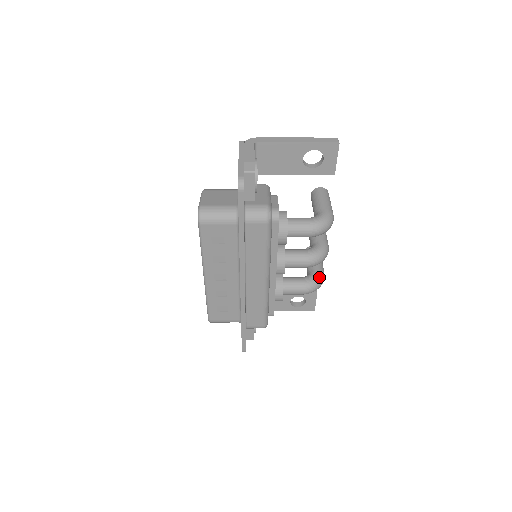
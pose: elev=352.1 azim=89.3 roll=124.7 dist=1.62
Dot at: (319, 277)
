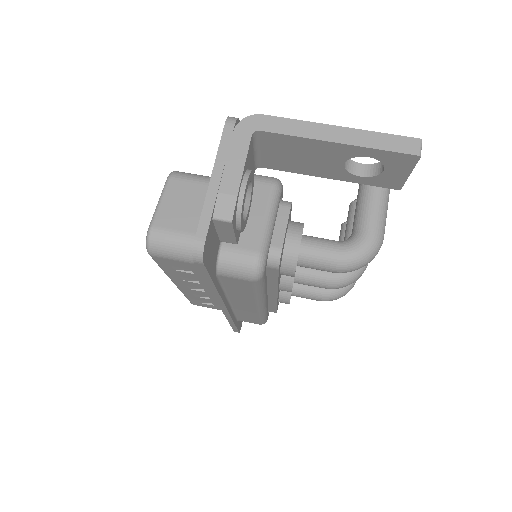
Dot at: occluded
